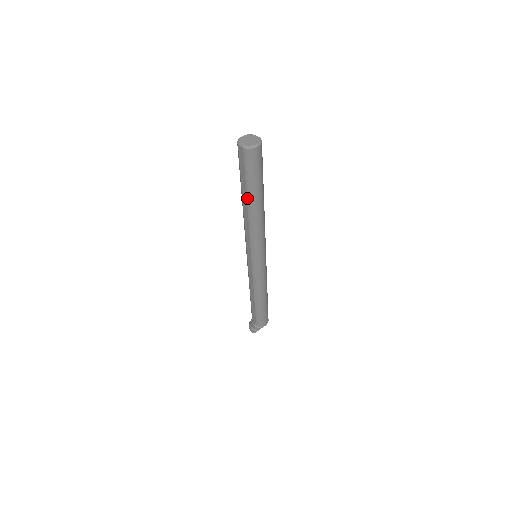
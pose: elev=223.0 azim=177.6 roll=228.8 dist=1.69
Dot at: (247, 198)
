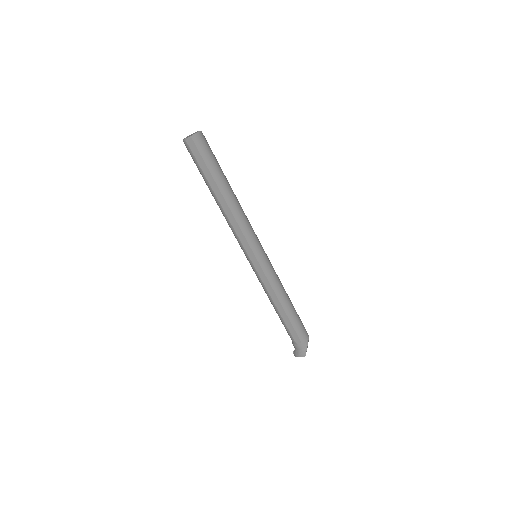
Dot at: (218, 187)
